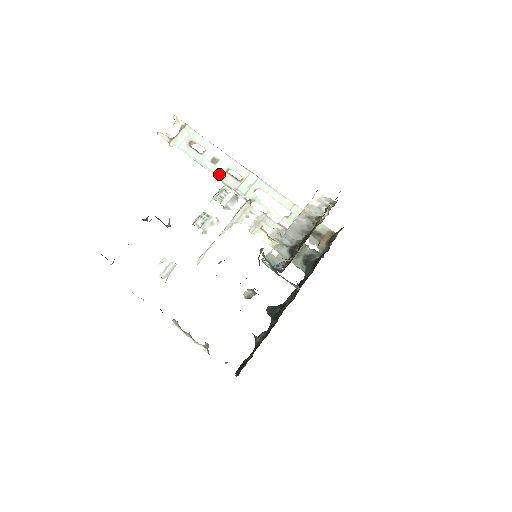
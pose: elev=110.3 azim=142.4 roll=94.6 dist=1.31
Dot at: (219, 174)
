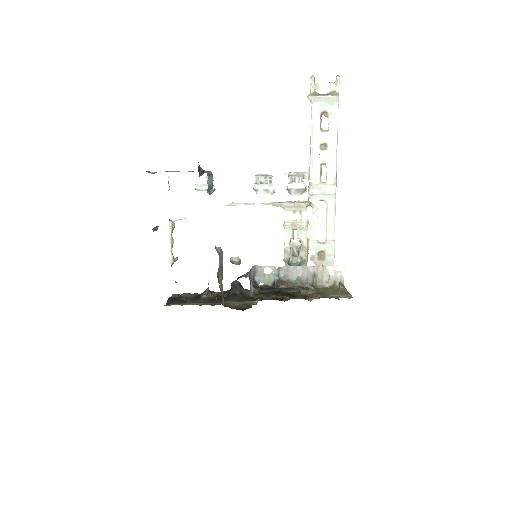
Dot at: (314, 160)
